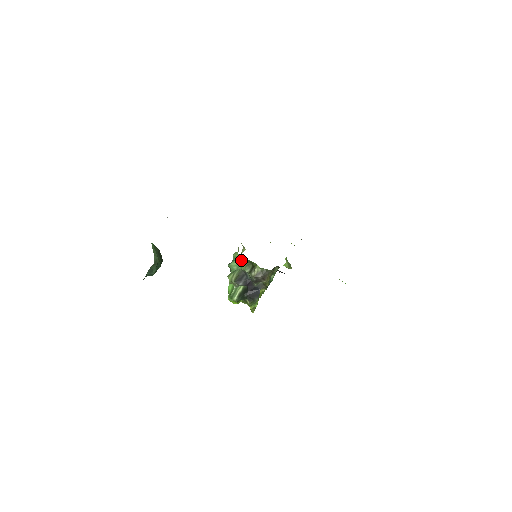
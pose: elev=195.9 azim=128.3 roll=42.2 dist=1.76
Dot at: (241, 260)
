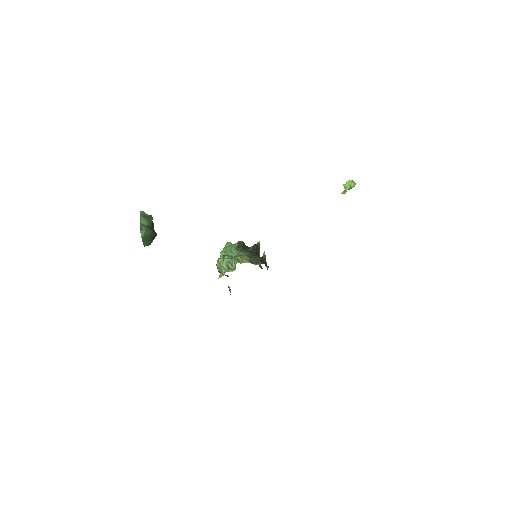
Dot at: occluded
